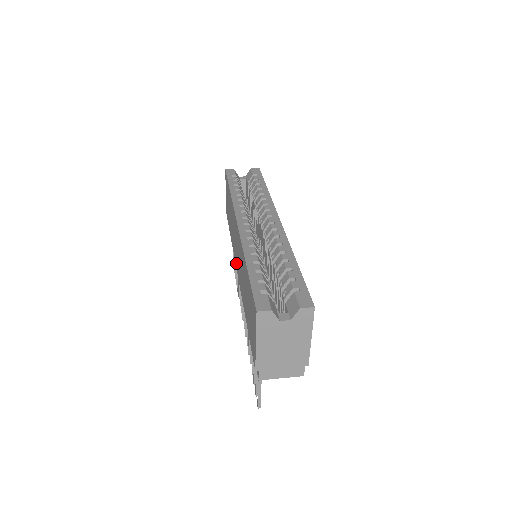
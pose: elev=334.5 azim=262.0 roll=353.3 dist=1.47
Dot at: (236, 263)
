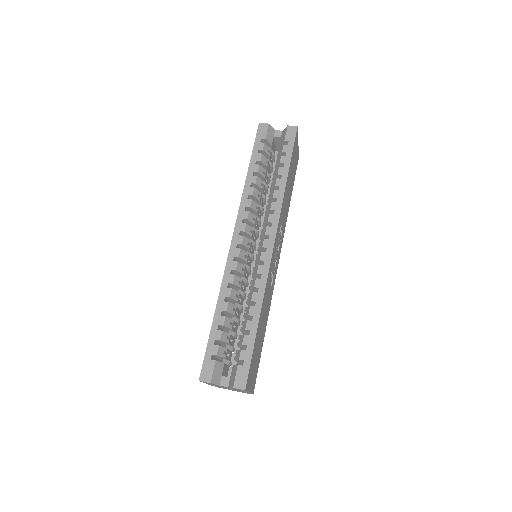
Dot at: occluded
